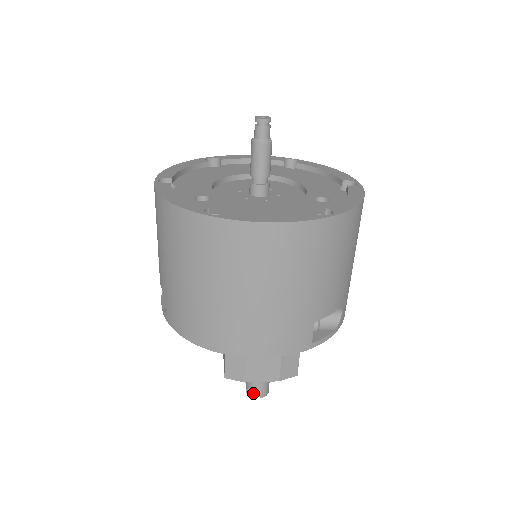
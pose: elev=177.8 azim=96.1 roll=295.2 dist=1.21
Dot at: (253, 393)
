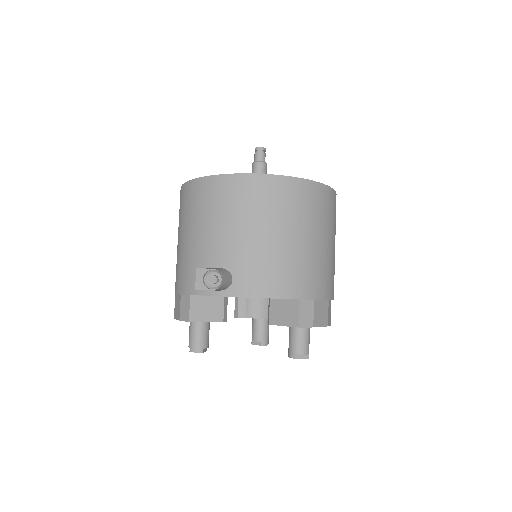
Dot at: (304, 353)
